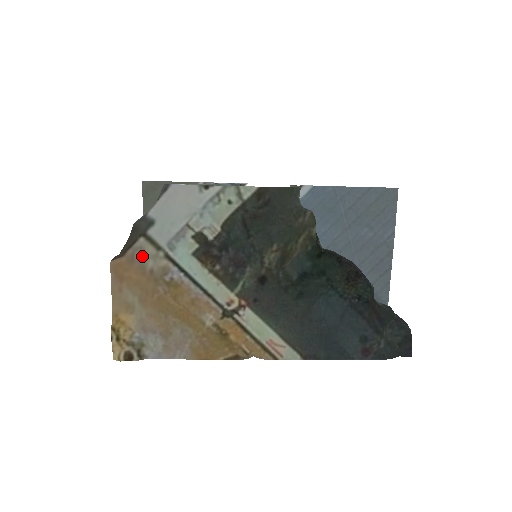
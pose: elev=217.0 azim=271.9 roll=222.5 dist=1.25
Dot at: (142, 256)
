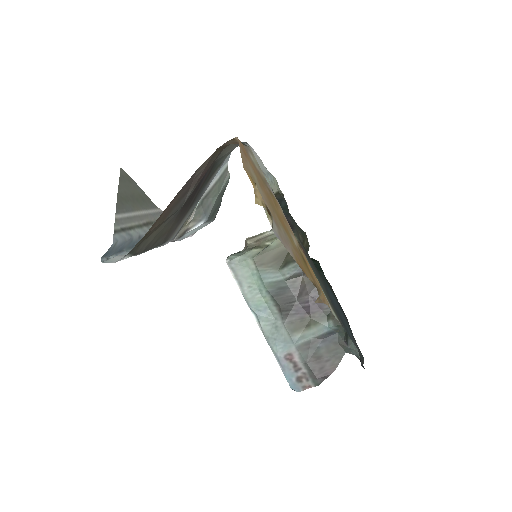
Dot at: (252, 157)
